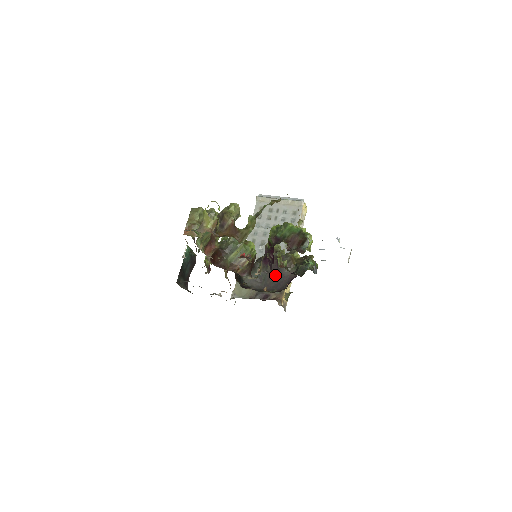
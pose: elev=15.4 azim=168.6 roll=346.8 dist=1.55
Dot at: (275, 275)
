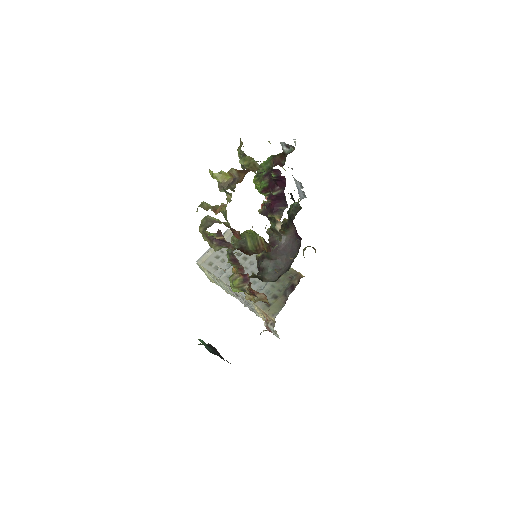
Dot at: (282, 252)
